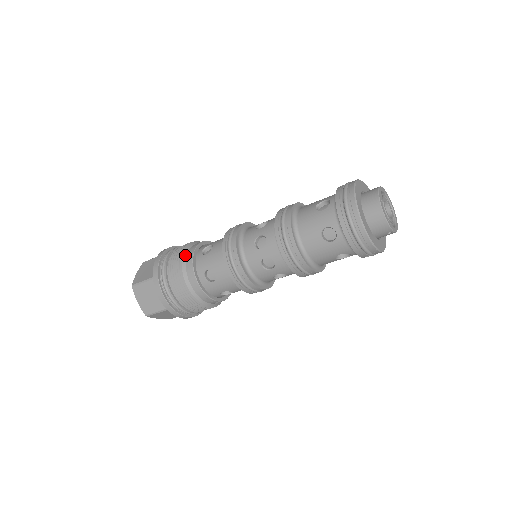
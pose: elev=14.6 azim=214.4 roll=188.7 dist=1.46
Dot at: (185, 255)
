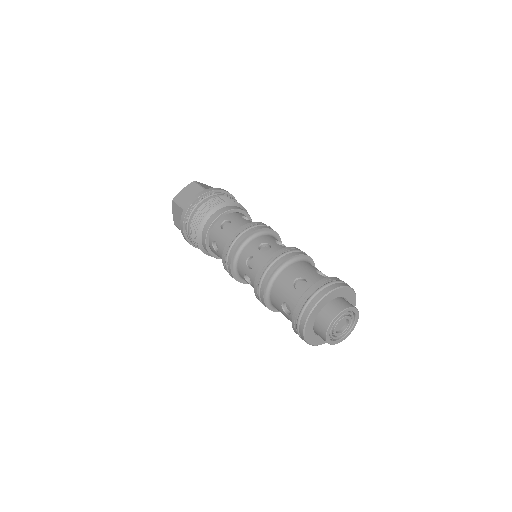
Dot at: (210, 215)
